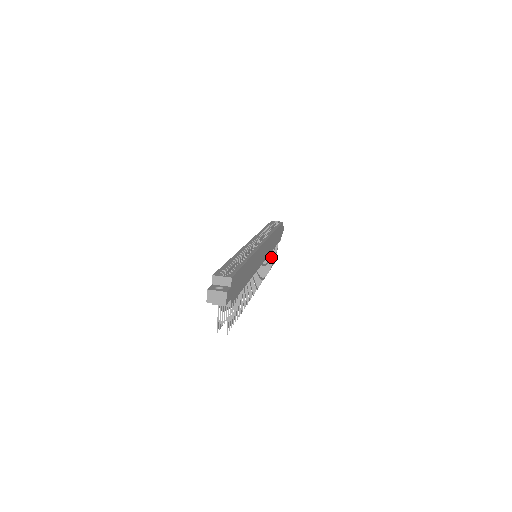
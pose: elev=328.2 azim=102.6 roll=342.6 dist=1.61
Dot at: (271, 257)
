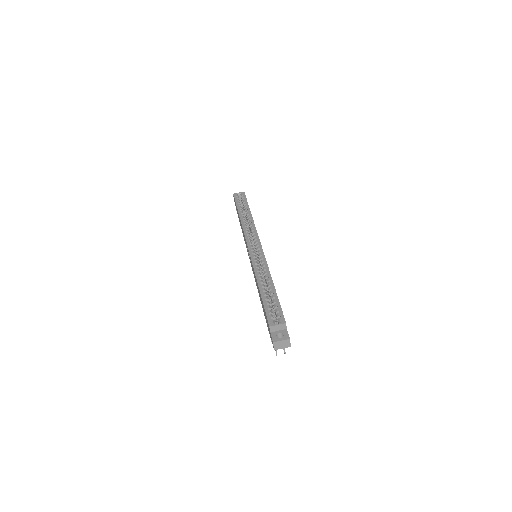
Dot at: occluded
